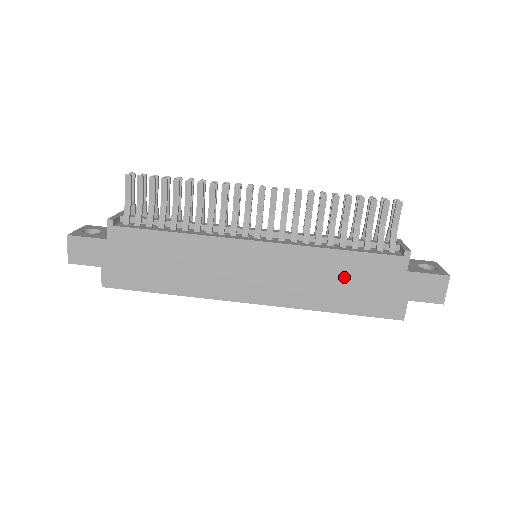
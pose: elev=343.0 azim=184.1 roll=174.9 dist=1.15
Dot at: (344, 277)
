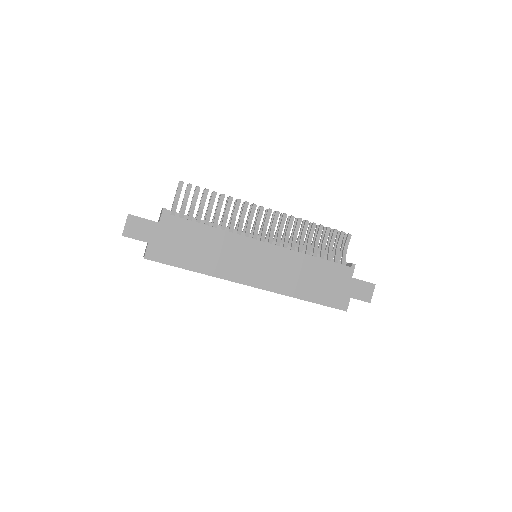
Dot at: (315, 276)
